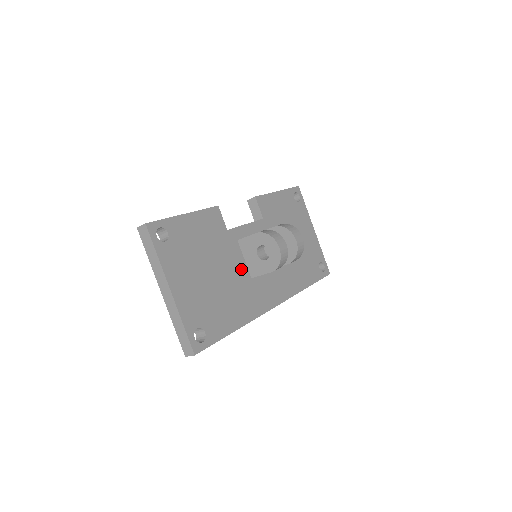
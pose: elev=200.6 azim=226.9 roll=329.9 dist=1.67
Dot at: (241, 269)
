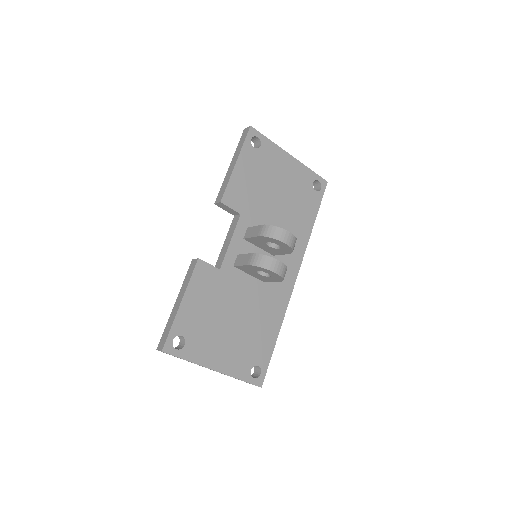
Dot at: (252, 286)
